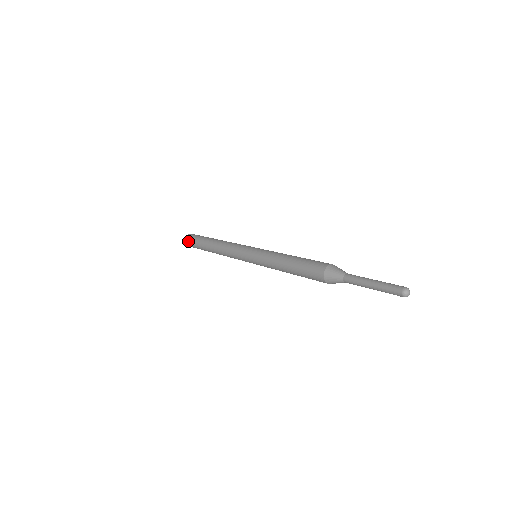
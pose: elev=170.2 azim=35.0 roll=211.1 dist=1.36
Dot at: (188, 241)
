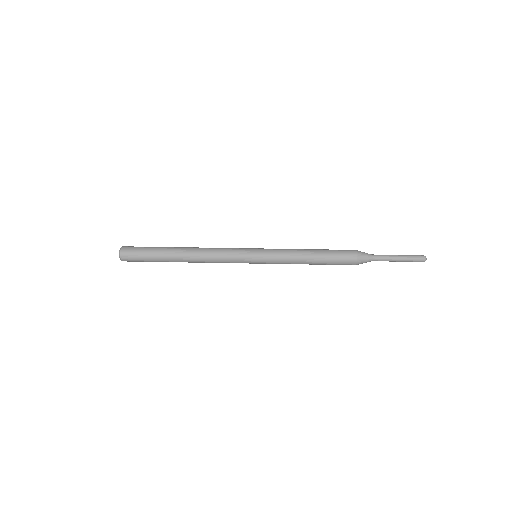
Dot at: (129, 251)
